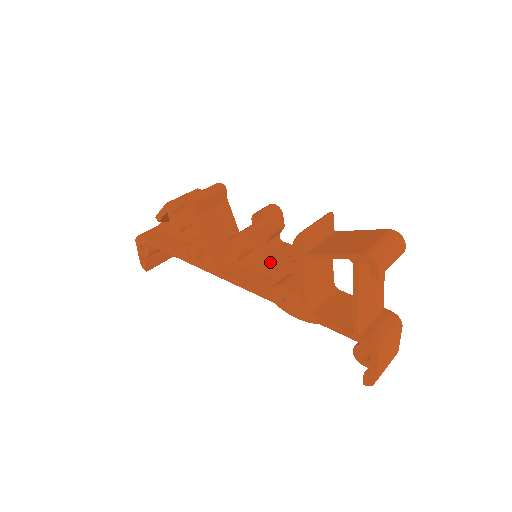
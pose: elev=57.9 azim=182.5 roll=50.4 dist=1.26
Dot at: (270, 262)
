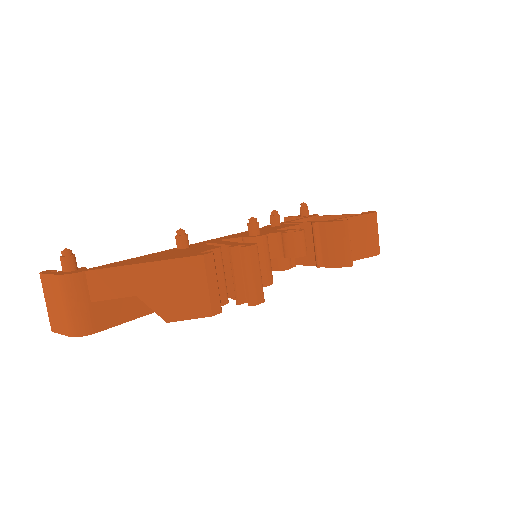
Dot at: occluded
